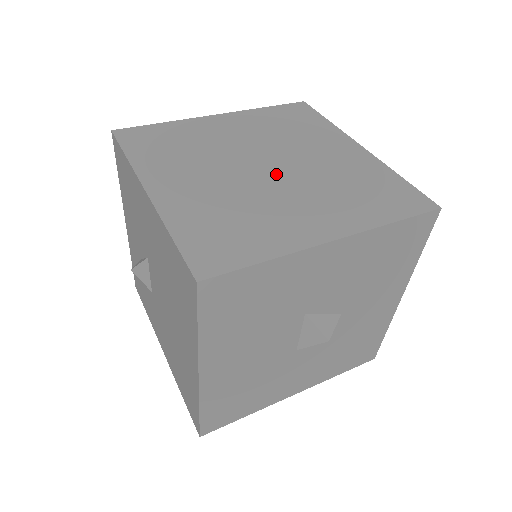
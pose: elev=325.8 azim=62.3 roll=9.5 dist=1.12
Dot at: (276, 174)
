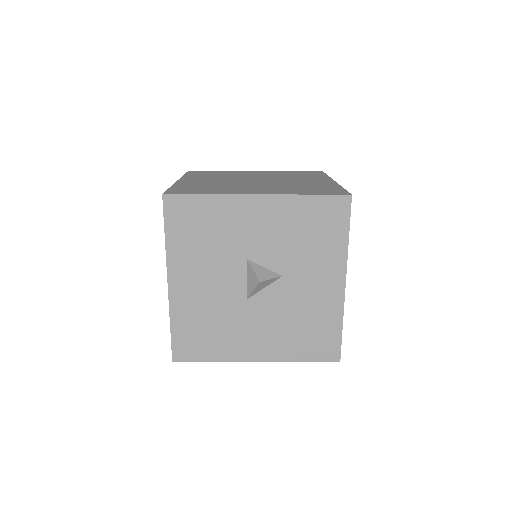
Dot at: (258, 182)
